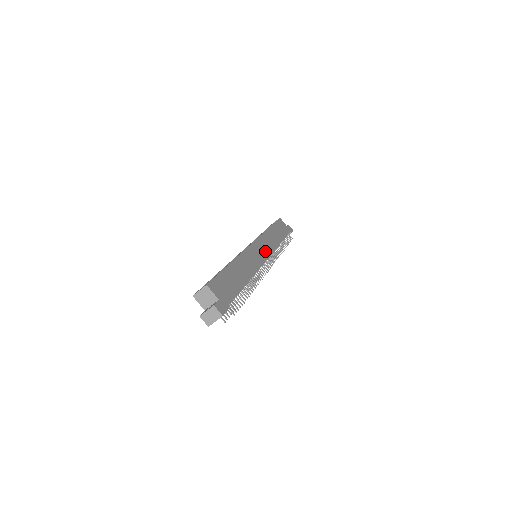
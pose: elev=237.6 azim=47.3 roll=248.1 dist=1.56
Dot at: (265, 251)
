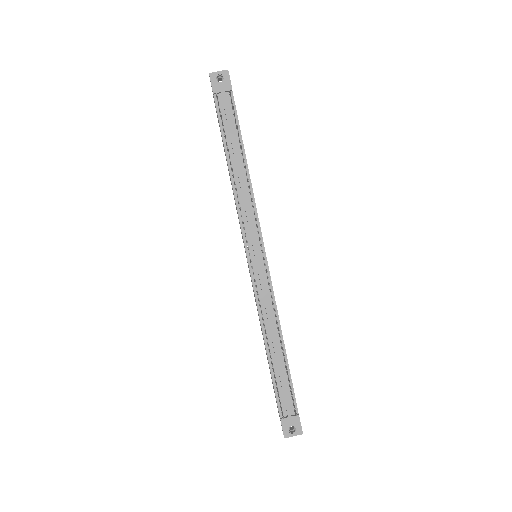
Dot at: occluded
